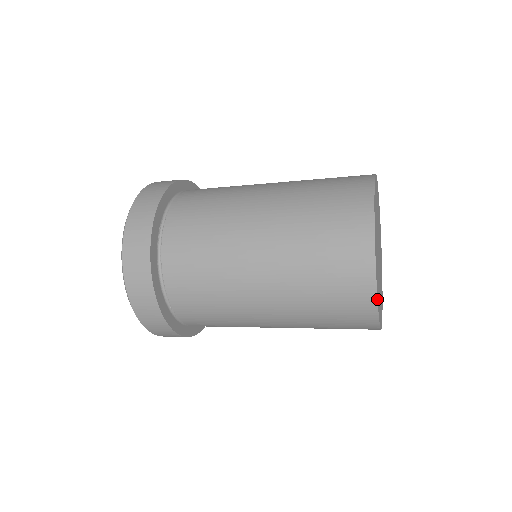
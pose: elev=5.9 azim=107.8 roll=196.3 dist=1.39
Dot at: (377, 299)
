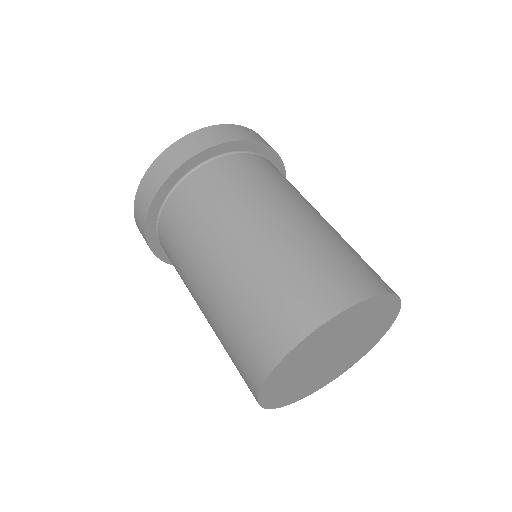
Dot at: (264, 408)
